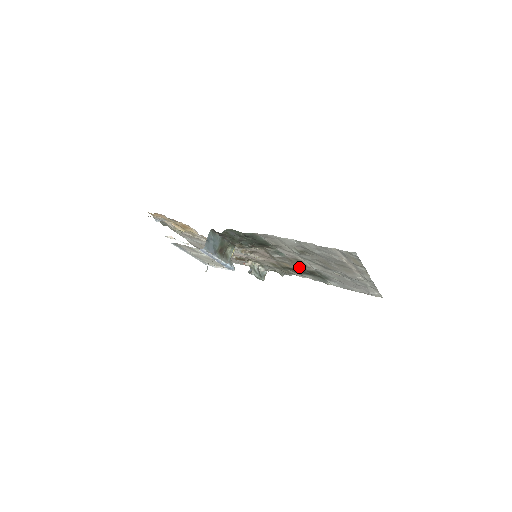
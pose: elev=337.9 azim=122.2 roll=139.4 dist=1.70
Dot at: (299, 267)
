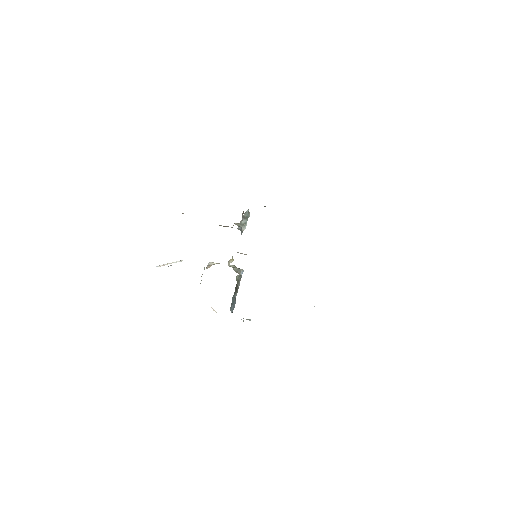
Dot at: occluded
